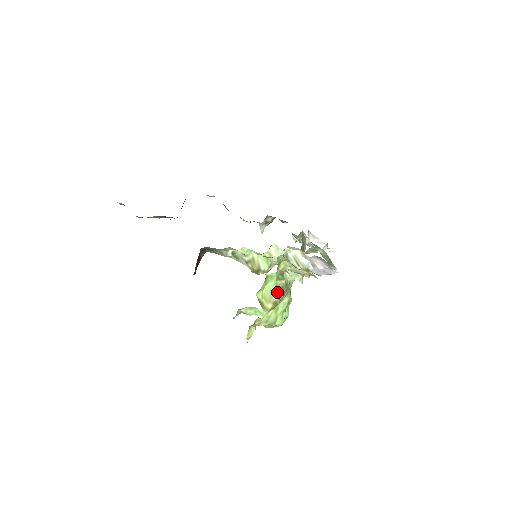
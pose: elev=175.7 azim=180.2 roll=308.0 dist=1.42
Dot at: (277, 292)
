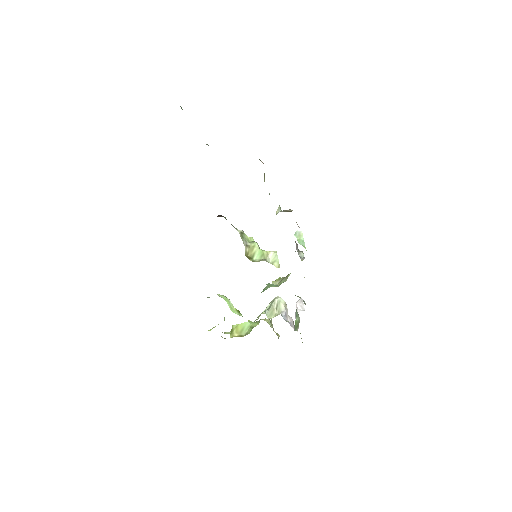
Dot at: (248, 330)
